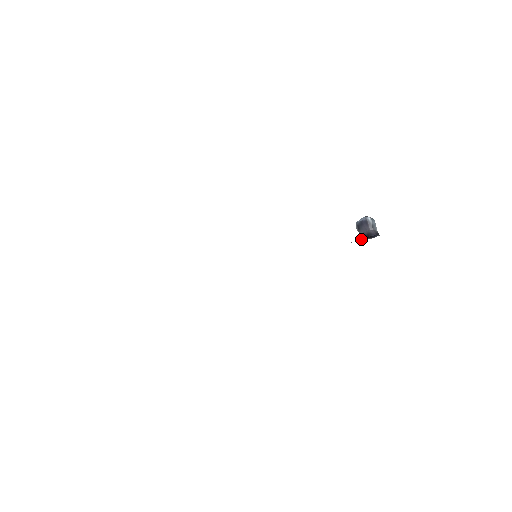
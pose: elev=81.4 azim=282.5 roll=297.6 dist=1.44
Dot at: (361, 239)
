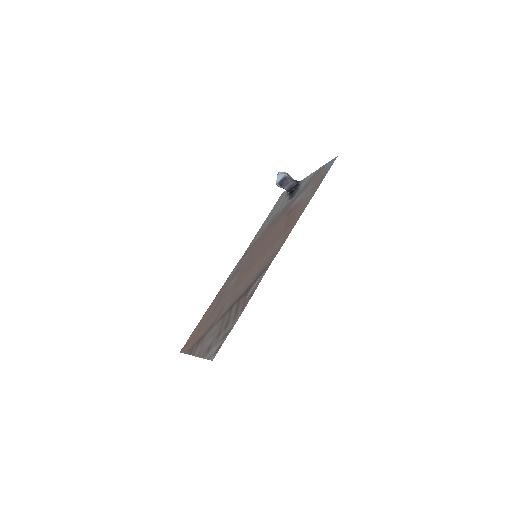
Dot at: (289, 192)
